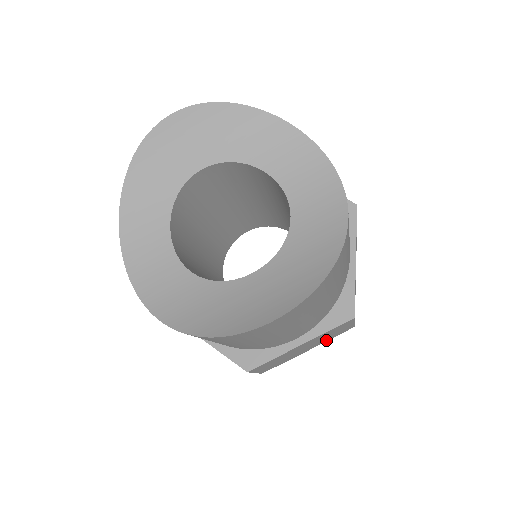
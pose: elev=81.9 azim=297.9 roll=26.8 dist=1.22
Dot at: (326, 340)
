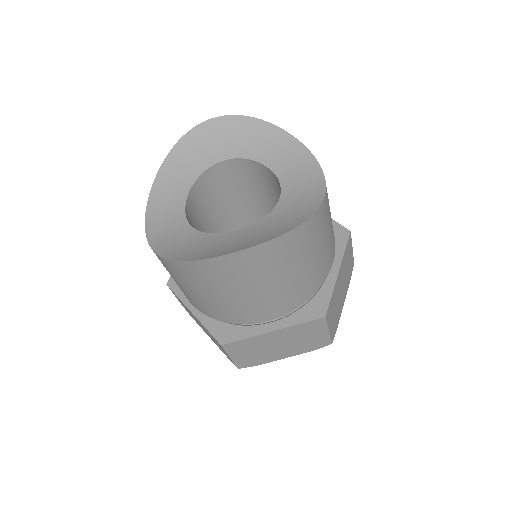
Dot at: (303, 350)
